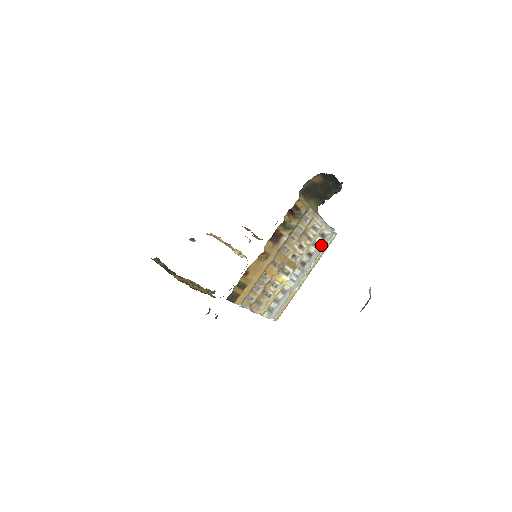
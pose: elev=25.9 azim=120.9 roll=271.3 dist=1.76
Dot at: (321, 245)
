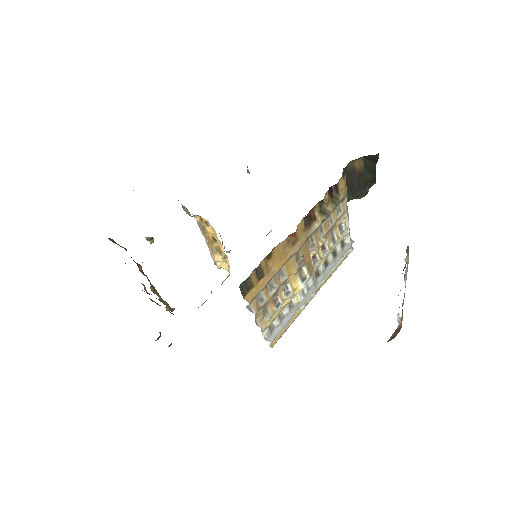
Dot at: (338, 256)
